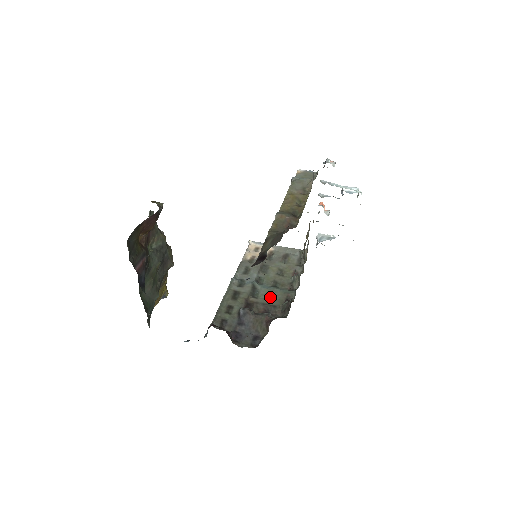
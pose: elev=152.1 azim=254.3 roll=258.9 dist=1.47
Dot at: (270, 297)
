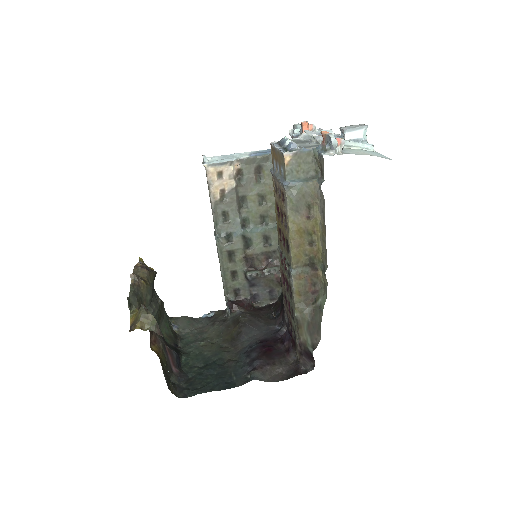
Dot at: (265, 241)
